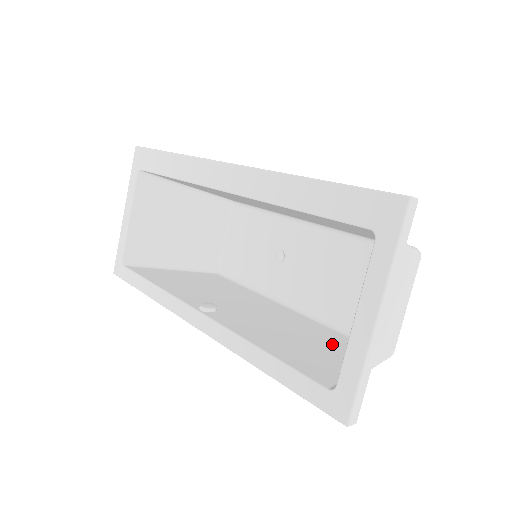
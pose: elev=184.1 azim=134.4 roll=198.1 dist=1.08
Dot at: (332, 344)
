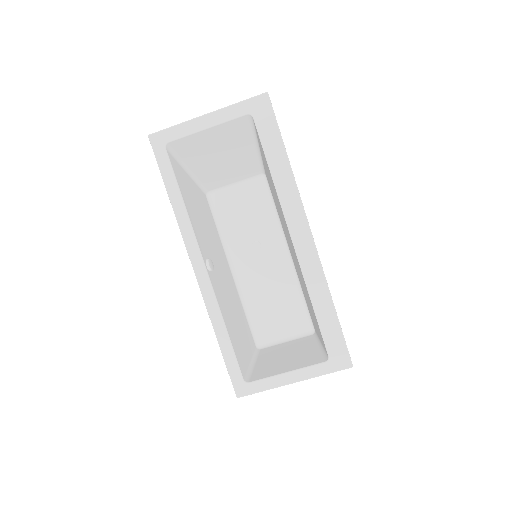
Dot at: (245, 331)
